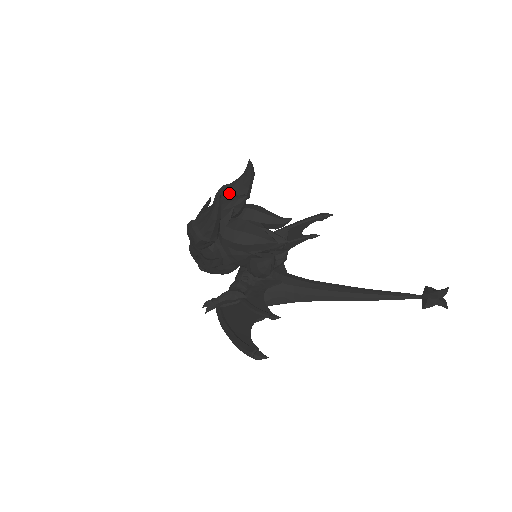
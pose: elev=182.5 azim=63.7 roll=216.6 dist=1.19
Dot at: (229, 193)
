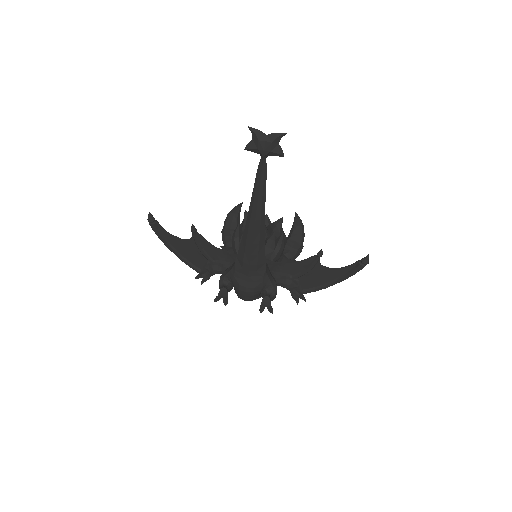
Dot at: occluded
